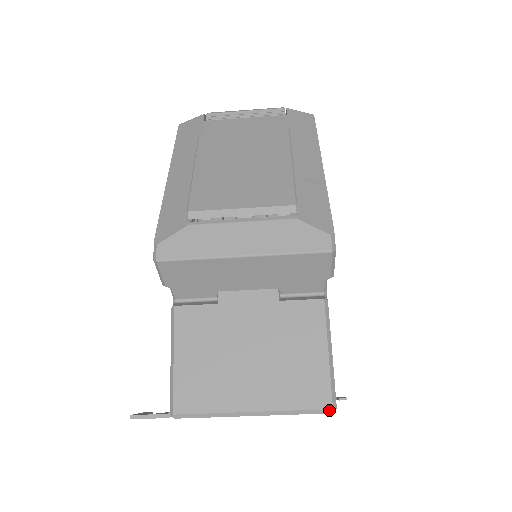
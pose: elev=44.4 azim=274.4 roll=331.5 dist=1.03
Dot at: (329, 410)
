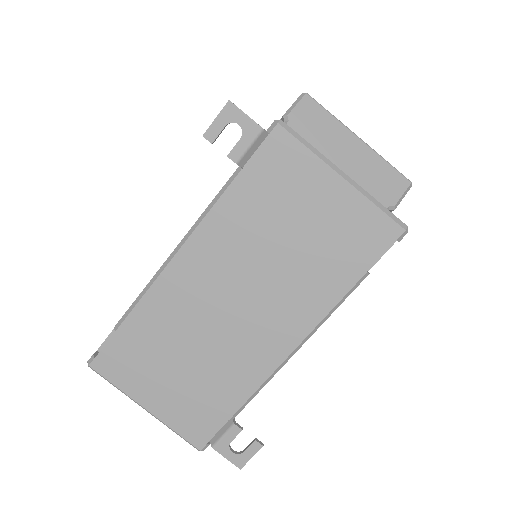
Dot at: (404, 225)
